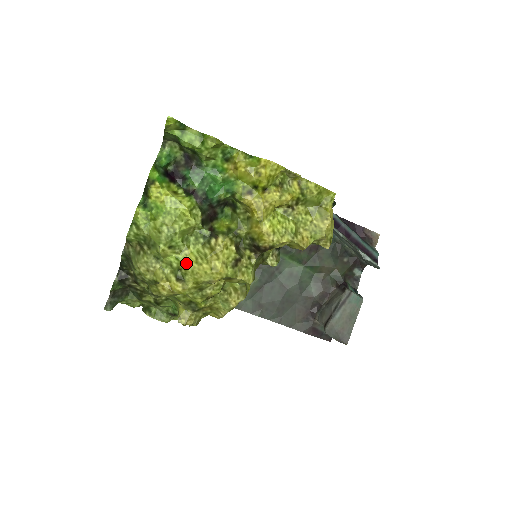
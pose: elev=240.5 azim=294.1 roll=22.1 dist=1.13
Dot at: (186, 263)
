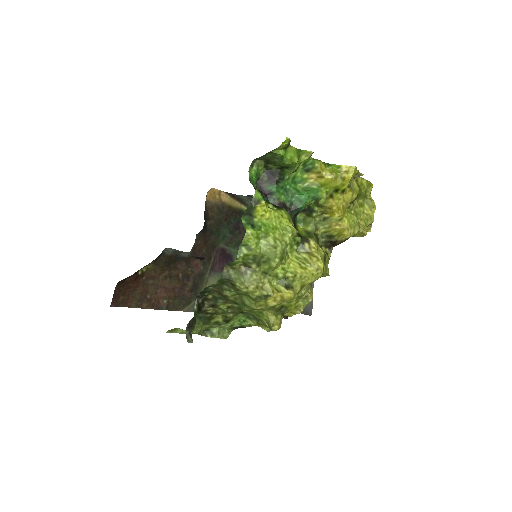
Dot at: (293, 271)
